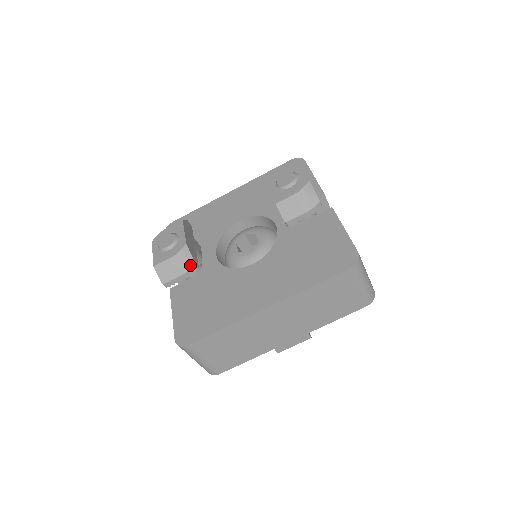
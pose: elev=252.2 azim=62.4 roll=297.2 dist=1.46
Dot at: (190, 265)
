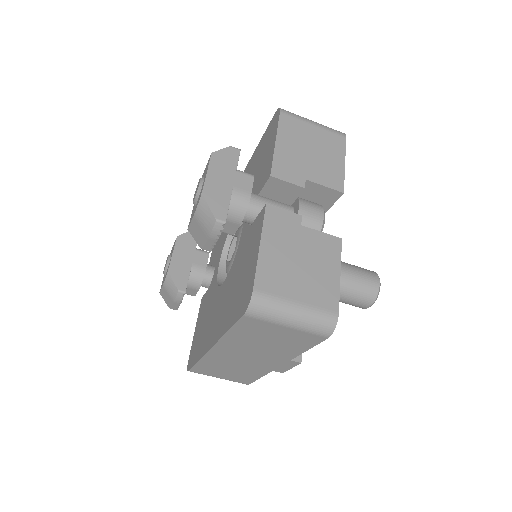
Dot at: (175, 292)
